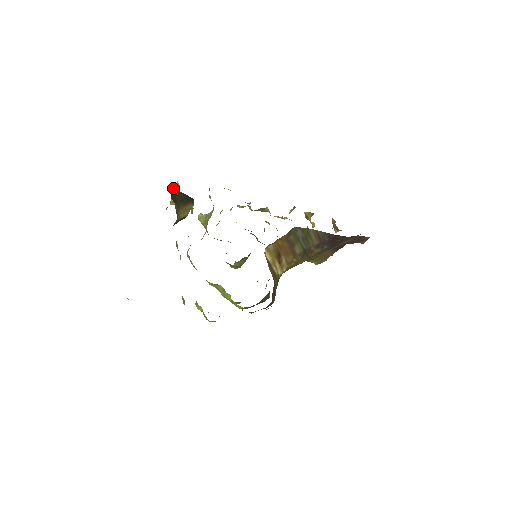
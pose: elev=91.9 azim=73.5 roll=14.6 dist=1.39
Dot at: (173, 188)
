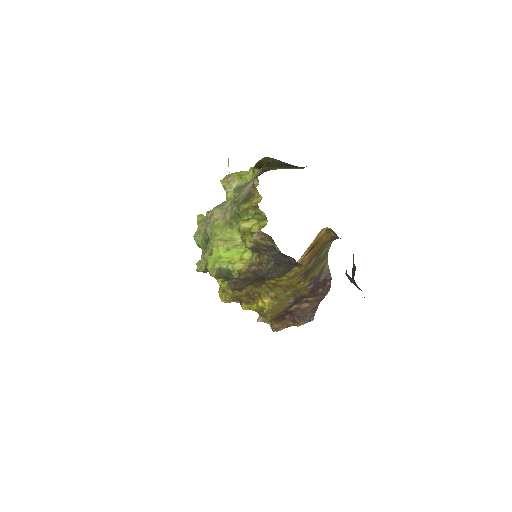
Dot at: occluded
